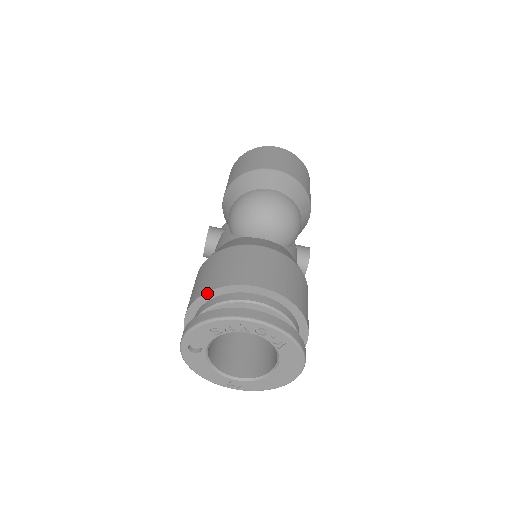
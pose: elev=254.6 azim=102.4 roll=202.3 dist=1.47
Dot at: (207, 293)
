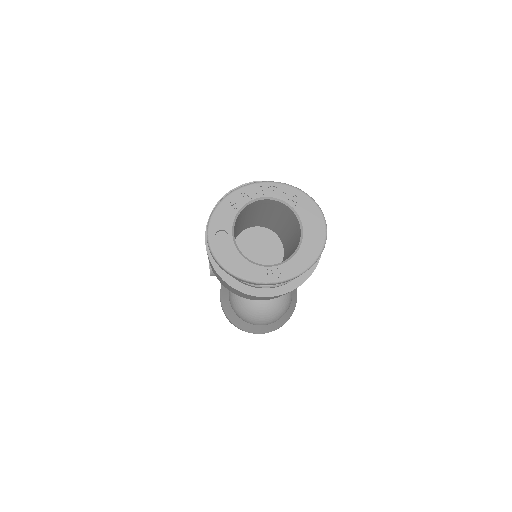
Dot at: occluded
